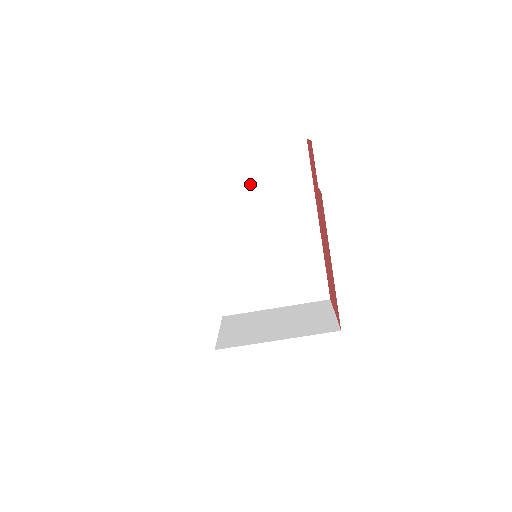
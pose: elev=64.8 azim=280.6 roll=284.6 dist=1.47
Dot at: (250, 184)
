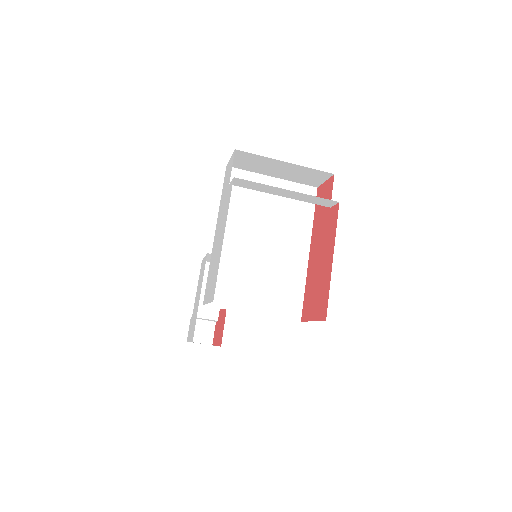
Dot at: (267, 202)
